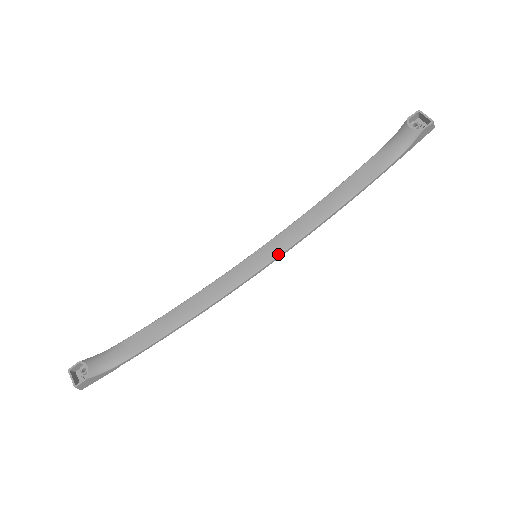
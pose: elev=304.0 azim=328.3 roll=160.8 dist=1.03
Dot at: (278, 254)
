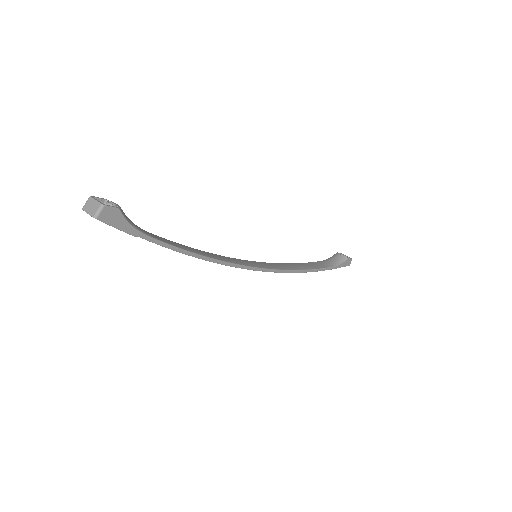
Dot at: (268, 268)
